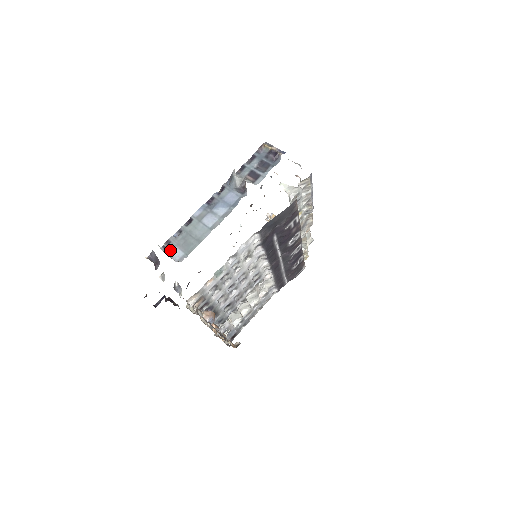
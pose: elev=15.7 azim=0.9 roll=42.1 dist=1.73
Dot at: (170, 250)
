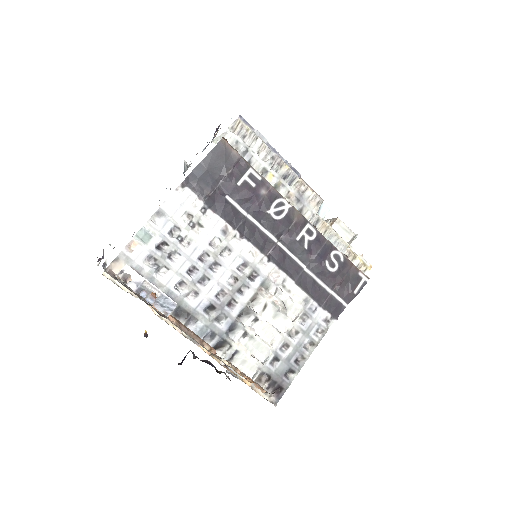
Dot at: occluded
